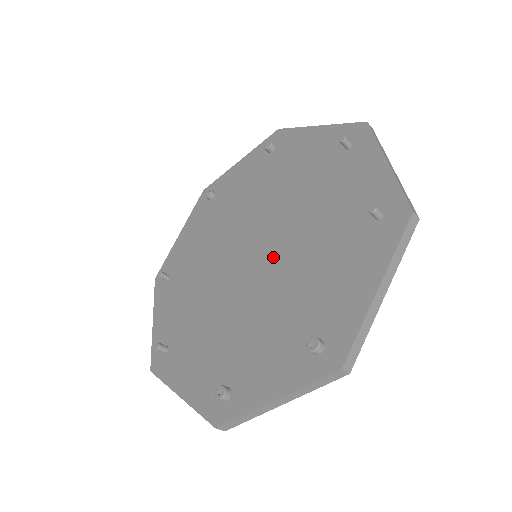
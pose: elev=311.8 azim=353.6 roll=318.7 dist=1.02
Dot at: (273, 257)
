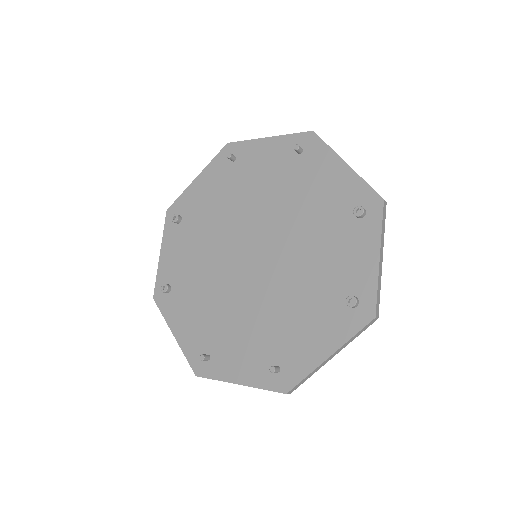
Dot at: (271, 236)
